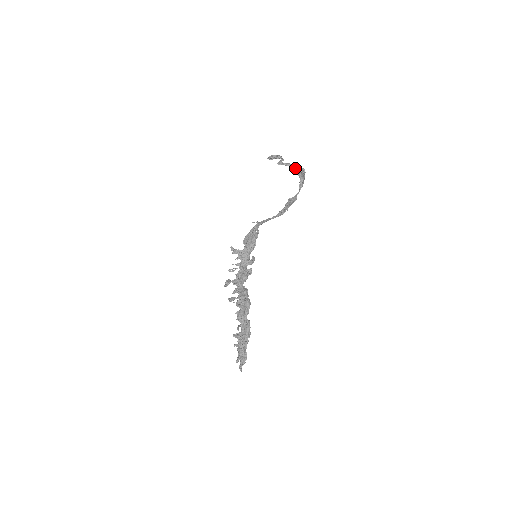
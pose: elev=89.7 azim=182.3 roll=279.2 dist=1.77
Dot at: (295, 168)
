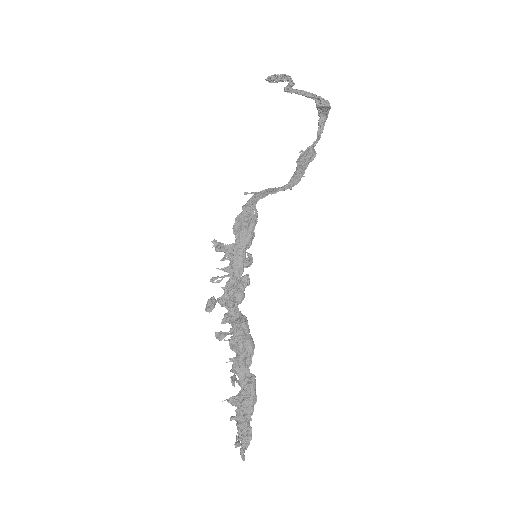
Dot at: (313, 99)
